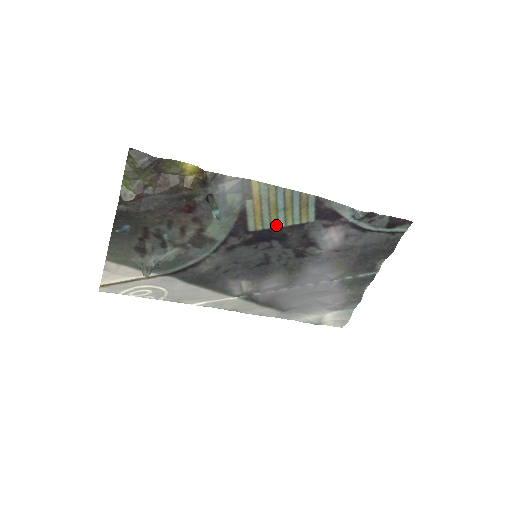
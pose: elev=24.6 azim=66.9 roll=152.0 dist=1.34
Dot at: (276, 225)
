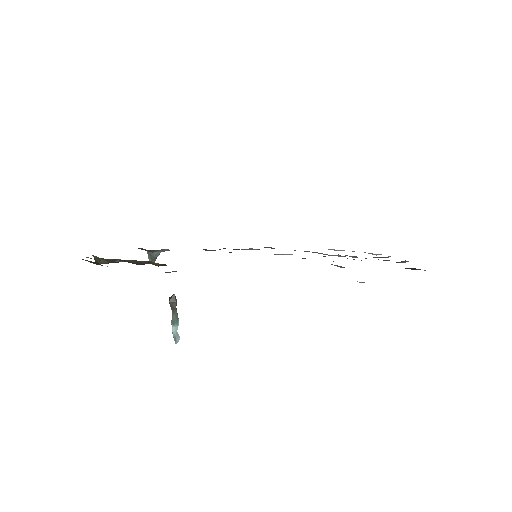
Dot at: occluded
